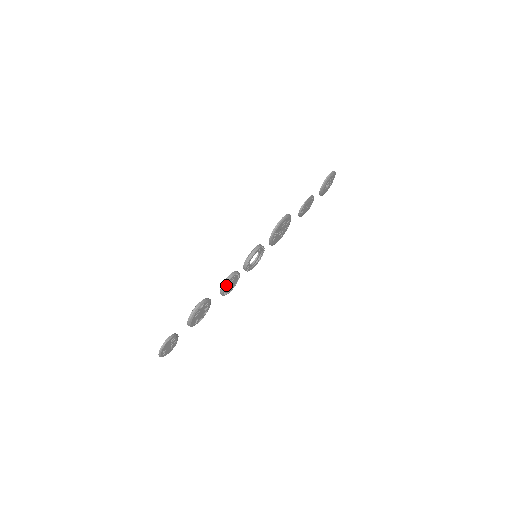
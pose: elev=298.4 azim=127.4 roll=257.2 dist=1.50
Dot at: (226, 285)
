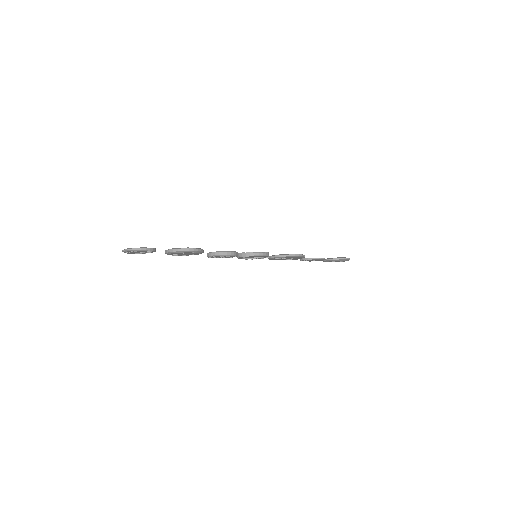
Dot at: (222, 255)
